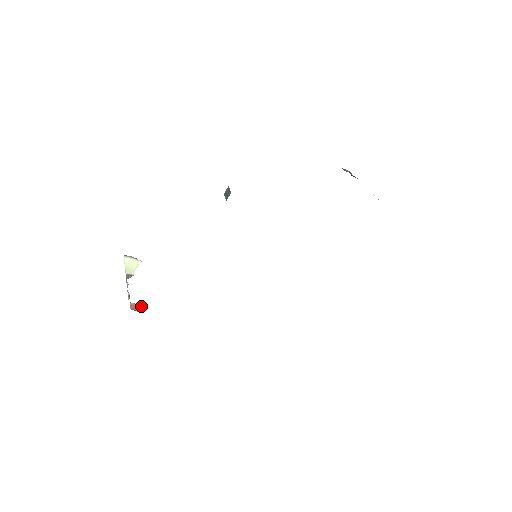
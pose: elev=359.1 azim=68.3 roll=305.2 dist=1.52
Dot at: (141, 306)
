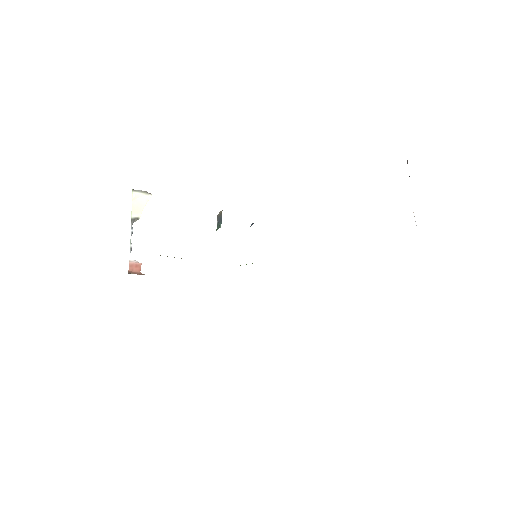
Dot at: (141, 264)
